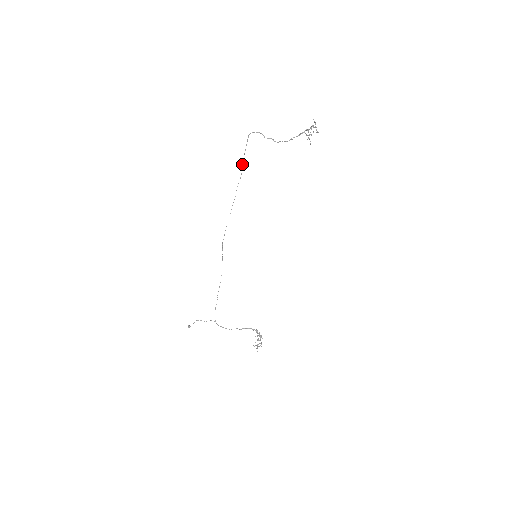
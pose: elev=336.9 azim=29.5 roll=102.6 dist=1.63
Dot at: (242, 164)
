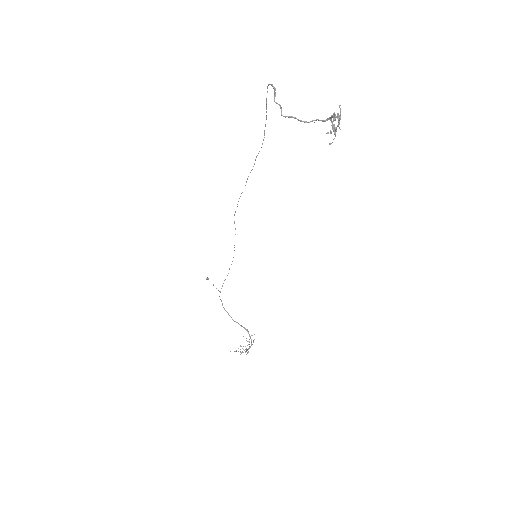
Dot at: (265, 126)
